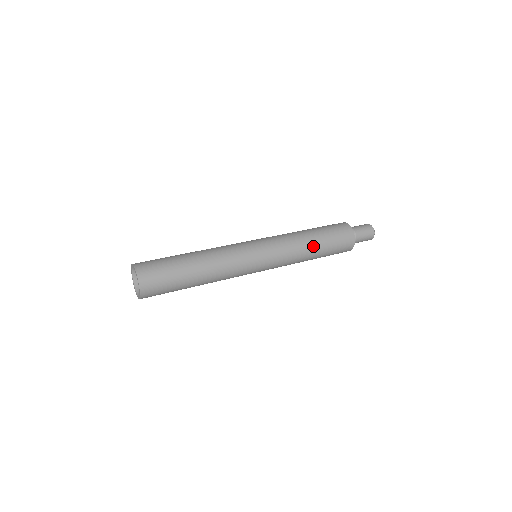
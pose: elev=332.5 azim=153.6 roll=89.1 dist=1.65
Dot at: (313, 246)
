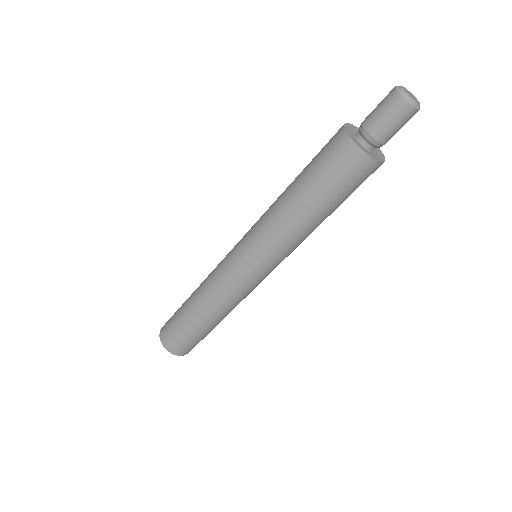
Dot at: (311, 219)
